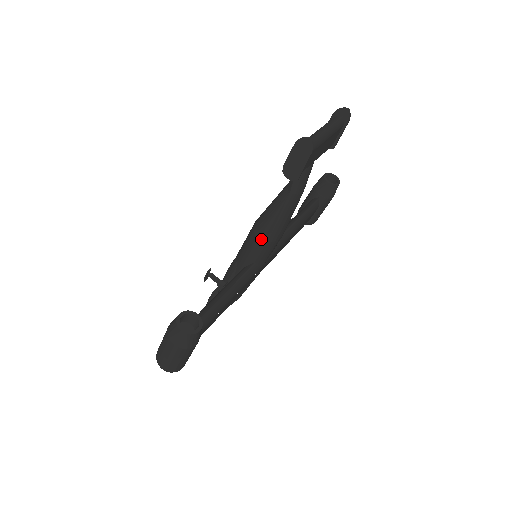
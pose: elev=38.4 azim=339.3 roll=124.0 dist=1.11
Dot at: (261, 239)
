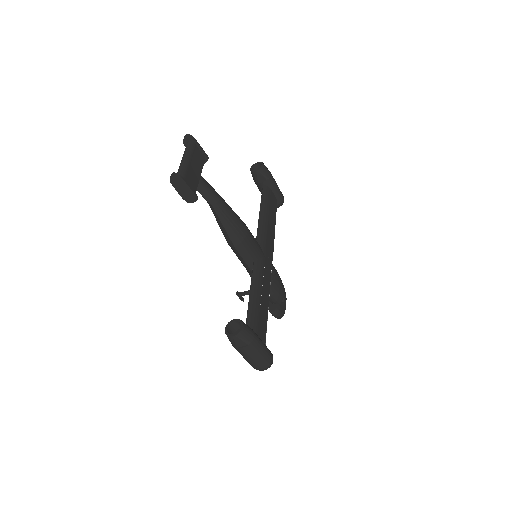
Dot at: (236, 245)
